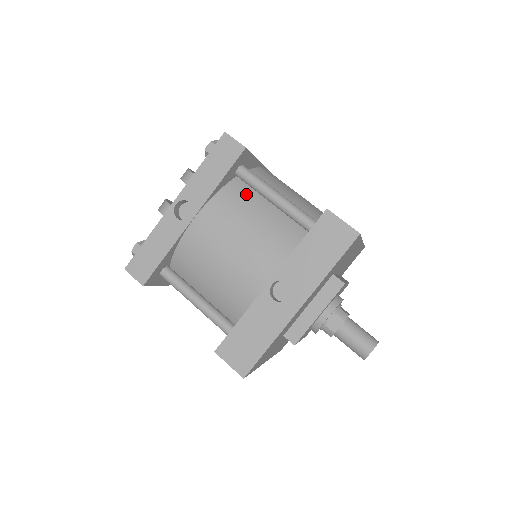
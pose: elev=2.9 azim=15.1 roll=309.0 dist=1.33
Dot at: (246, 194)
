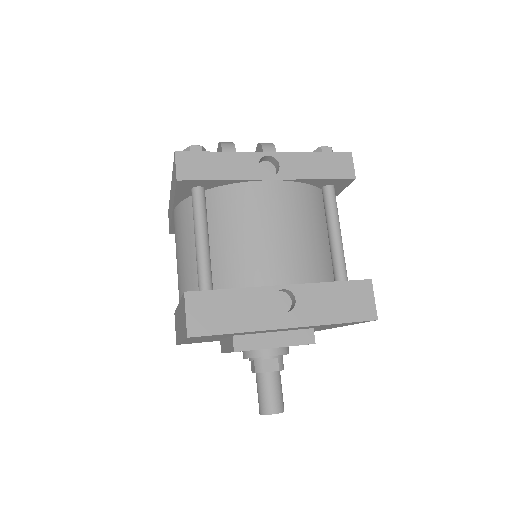
Dot at: (318, 207)
